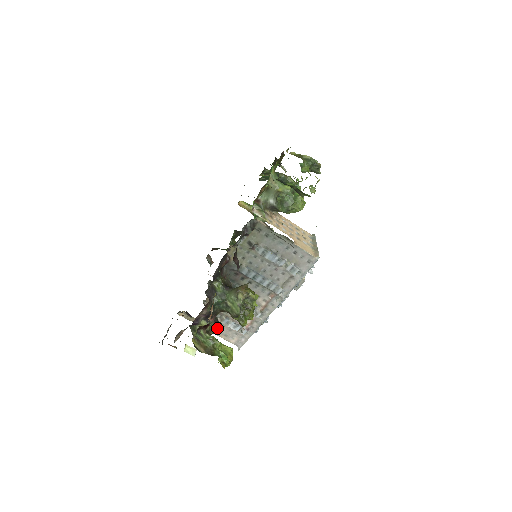
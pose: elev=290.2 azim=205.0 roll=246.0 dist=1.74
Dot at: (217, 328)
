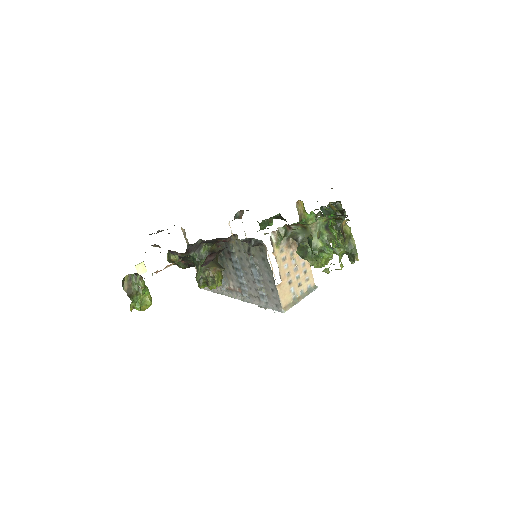
Dot at: (184, 268)
